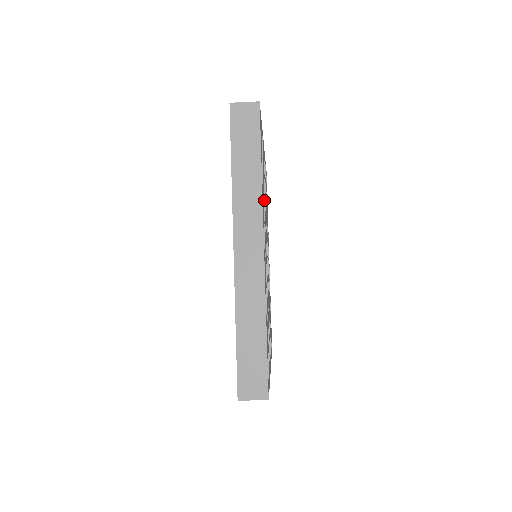
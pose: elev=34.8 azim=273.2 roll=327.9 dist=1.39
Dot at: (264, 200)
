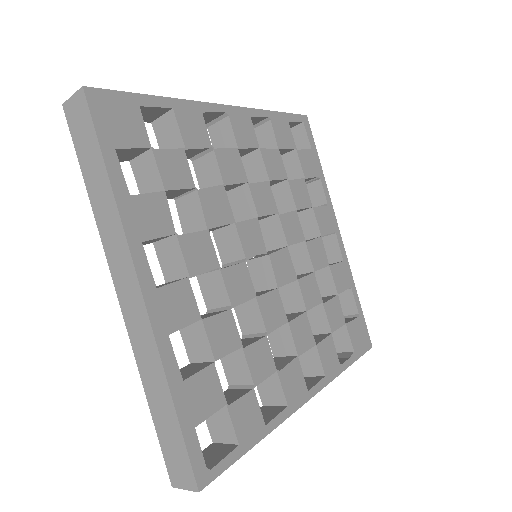
Dot at: (198, 196)
